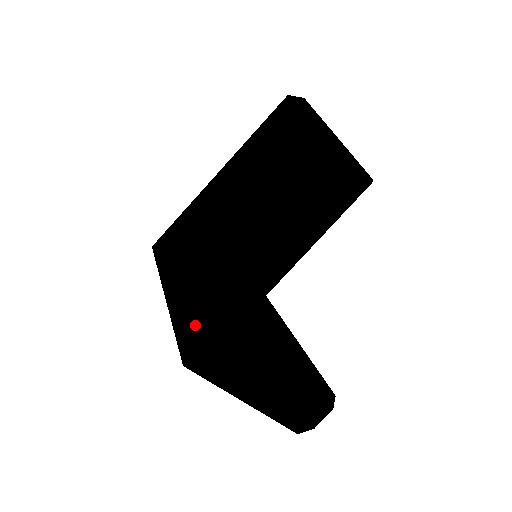
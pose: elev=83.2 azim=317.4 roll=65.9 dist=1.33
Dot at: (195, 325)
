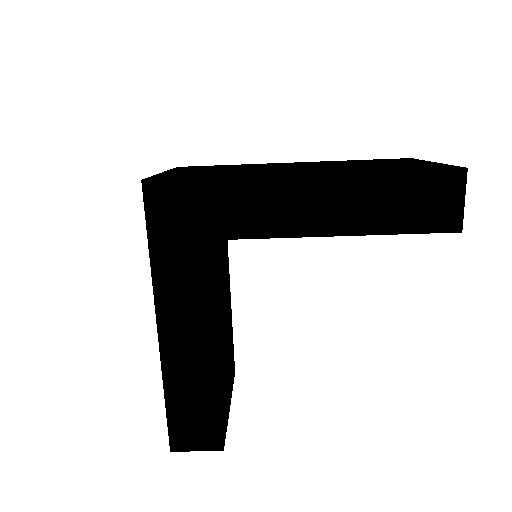
Dot at: (191, 425)
